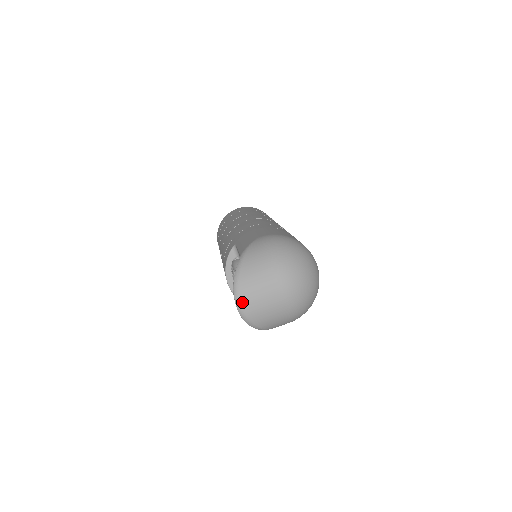
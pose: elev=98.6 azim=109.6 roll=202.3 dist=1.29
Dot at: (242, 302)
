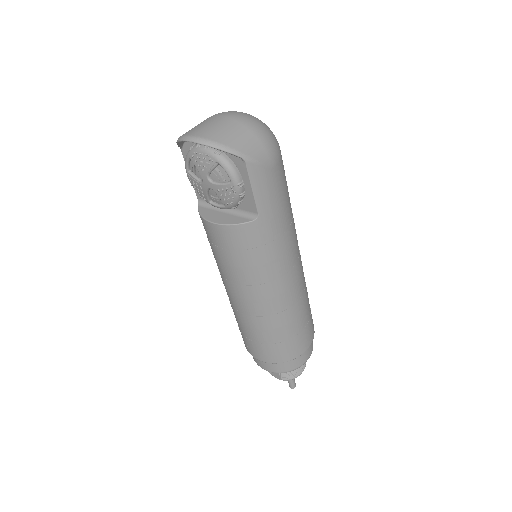
Dot at: (190, 135)
